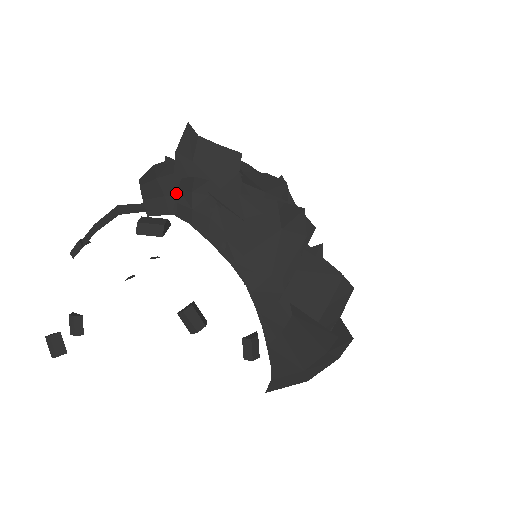
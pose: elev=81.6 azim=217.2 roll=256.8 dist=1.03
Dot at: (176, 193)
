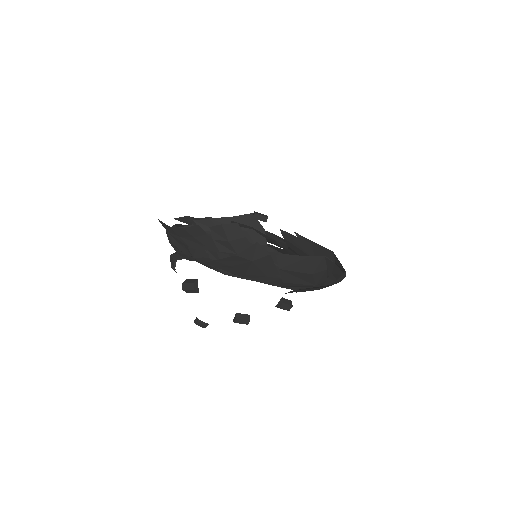
Dot at: occluded
